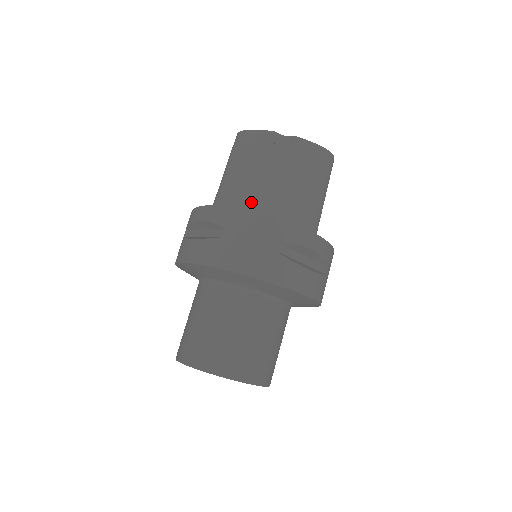
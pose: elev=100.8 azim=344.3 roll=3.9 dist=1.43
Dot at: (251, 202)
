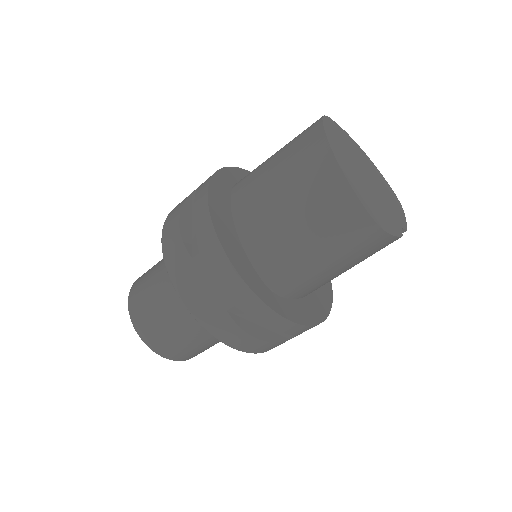
Dot at: occluded
